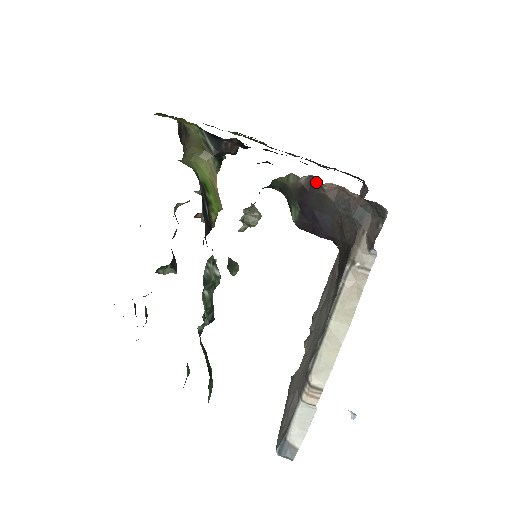
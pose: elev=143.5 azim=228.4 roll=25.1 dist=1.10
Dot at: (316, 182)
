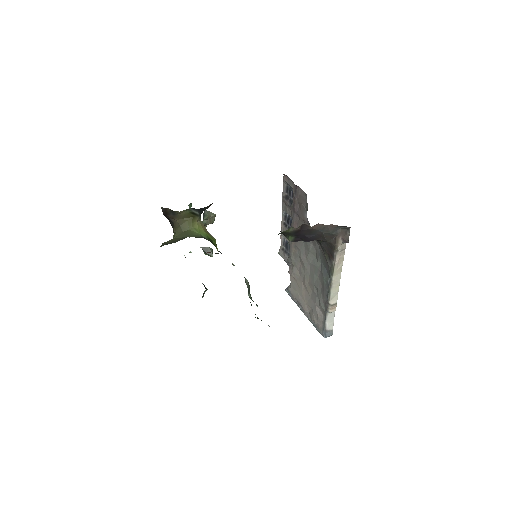
Dot at: (306, 225)
